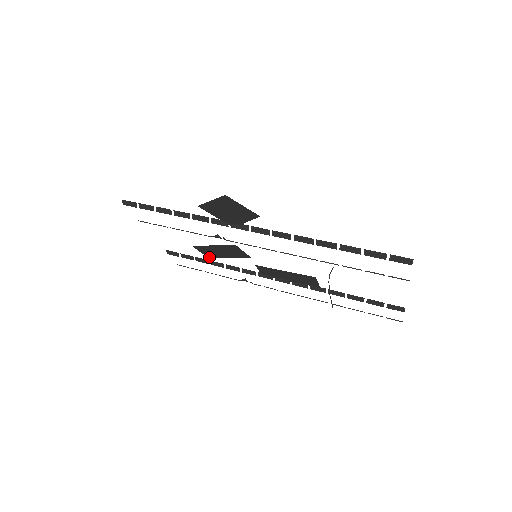
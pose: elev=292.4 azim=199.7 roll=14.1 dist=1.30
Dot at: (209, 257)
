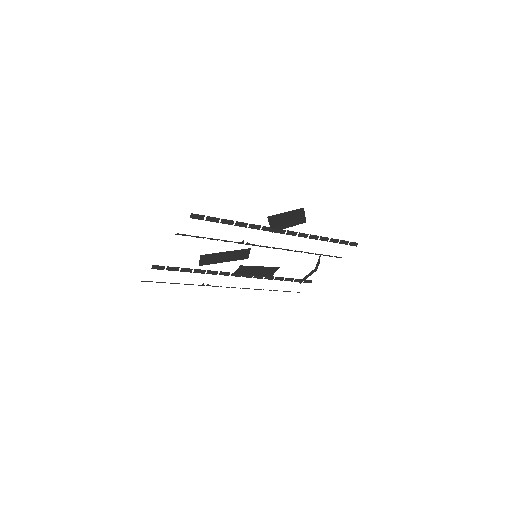
Dot at: (201, 265)
